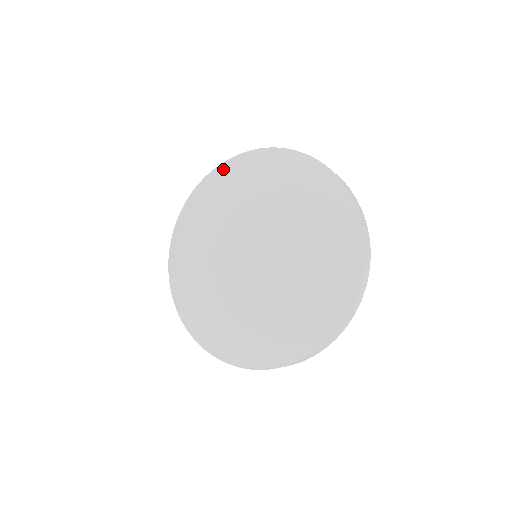
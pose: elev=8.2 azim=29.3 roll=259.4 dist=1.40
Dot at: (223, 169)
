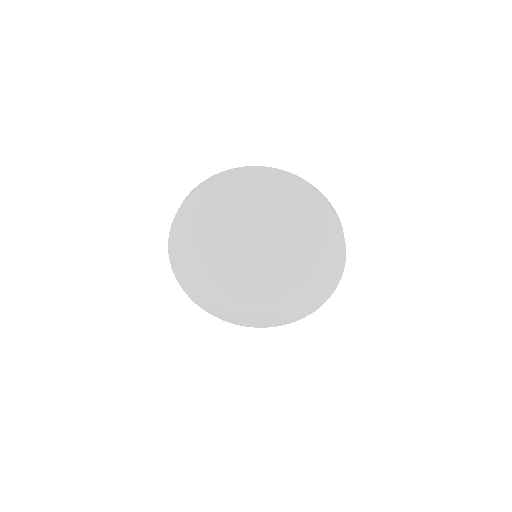
Dot at: (177, 234)
